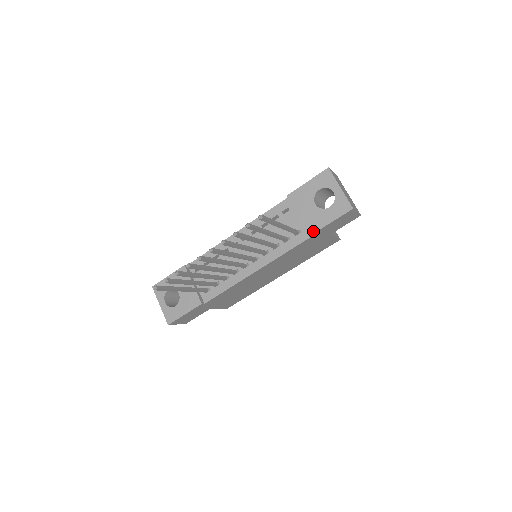
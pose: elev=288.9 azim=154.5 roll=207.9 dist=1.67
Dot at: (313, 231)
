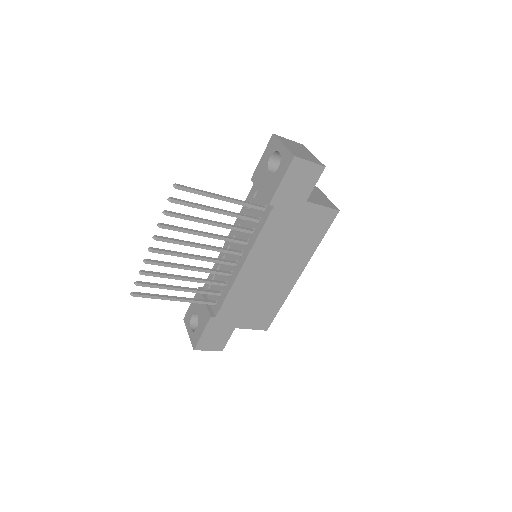
Dot at: (271, 198)
